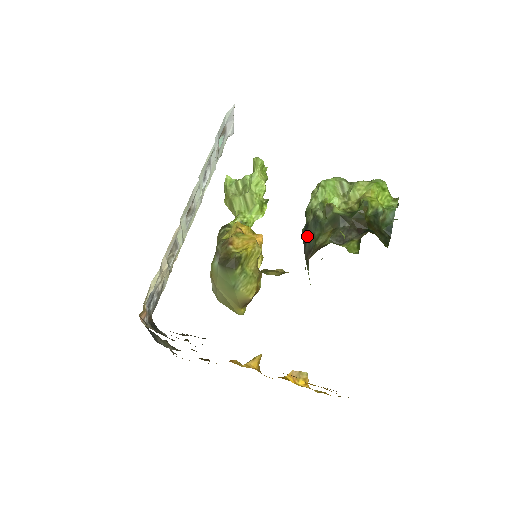
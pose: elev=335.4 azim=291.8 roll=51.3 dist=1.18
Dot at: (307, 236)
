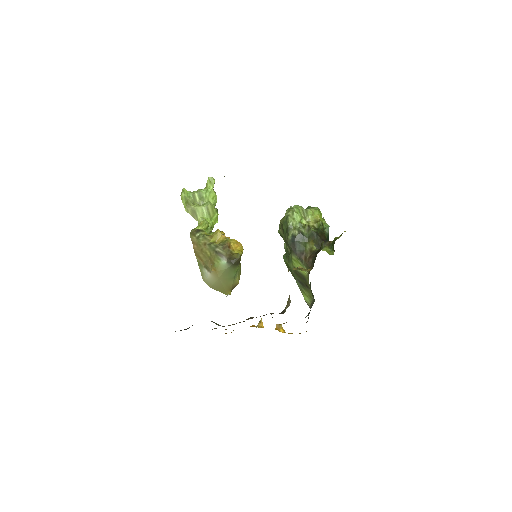
Dot at: (296, 244)
